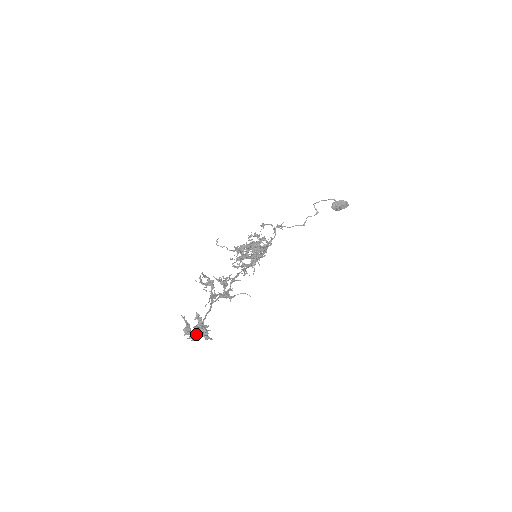
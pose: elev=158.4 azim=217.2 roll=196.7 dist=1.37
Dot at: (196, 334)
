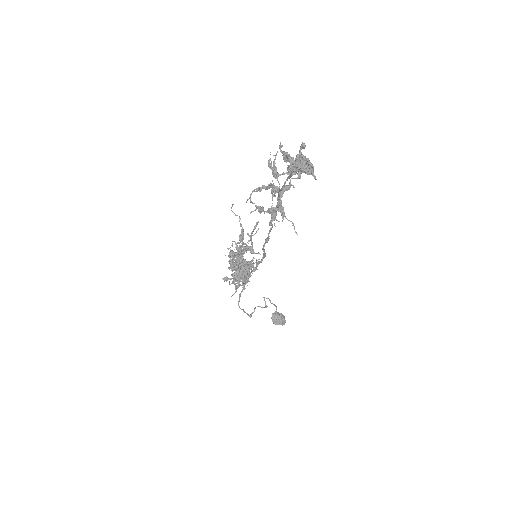
Dot at: (296, 166)
